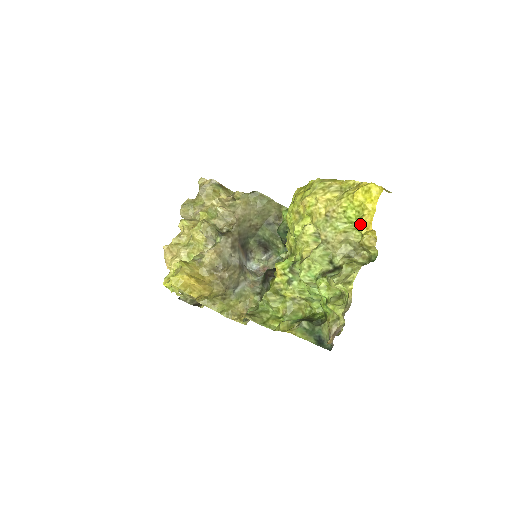
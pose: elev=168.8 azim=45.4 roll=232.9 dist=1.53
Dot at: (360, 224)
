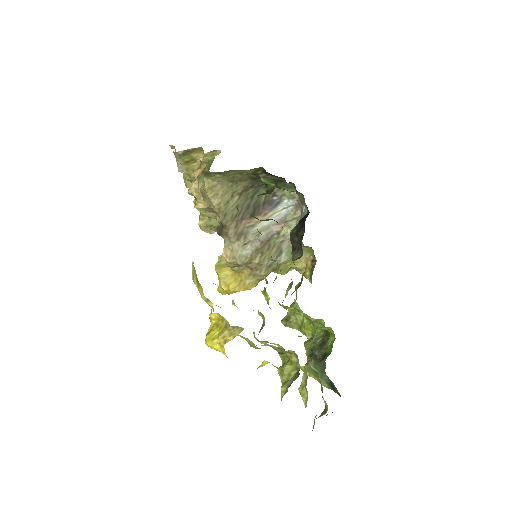
Dot at: occluded
